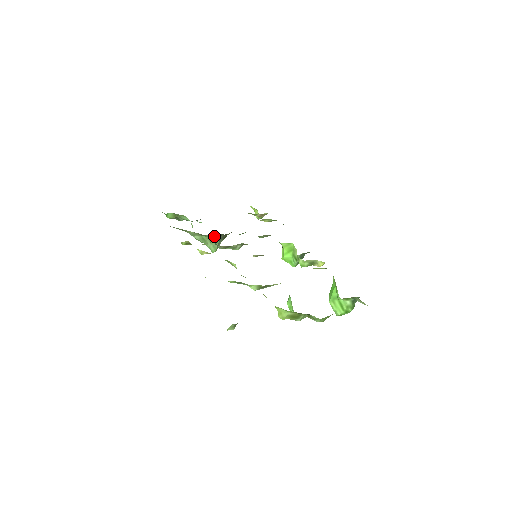
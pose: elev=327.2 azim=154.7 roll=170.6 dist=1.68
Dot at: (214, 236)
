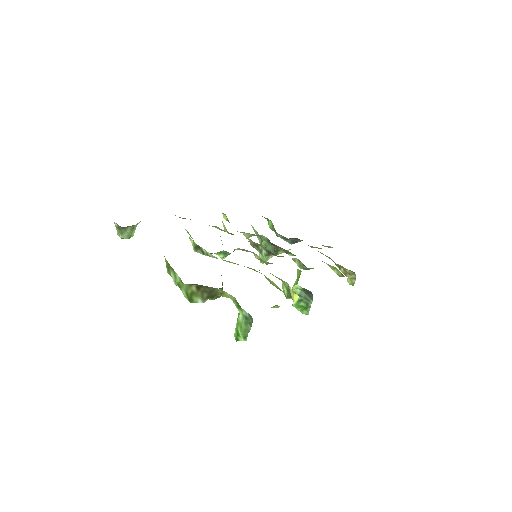
Dot at: (266, 242)
